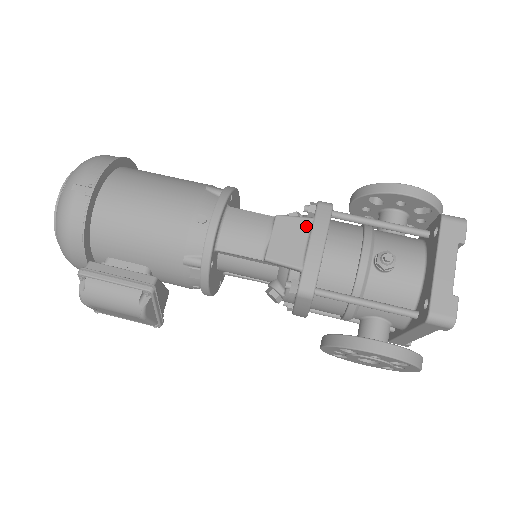
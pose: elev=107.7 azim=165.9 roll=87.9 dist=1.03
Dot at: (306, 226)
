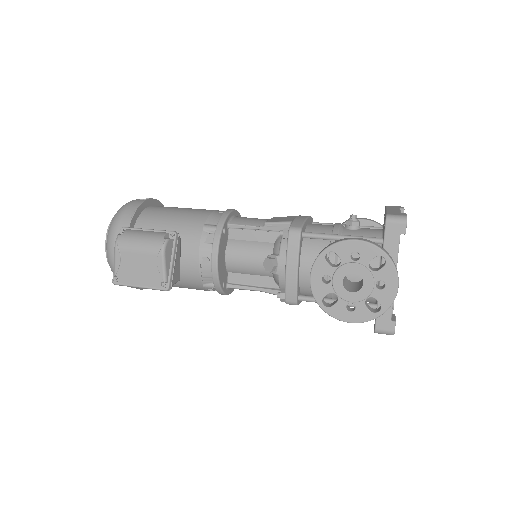
Dot at: (294, 217)
